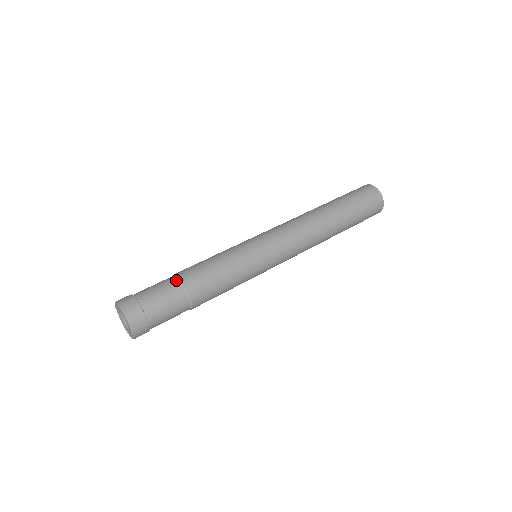
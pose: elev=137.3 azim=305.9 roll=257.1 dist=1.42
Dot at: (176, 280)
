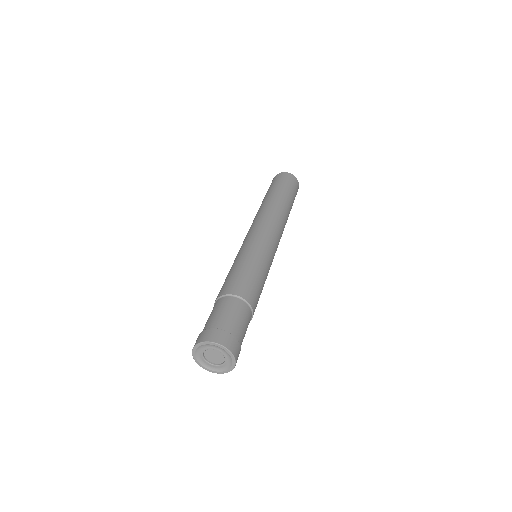
Dot at: (217, 301)
